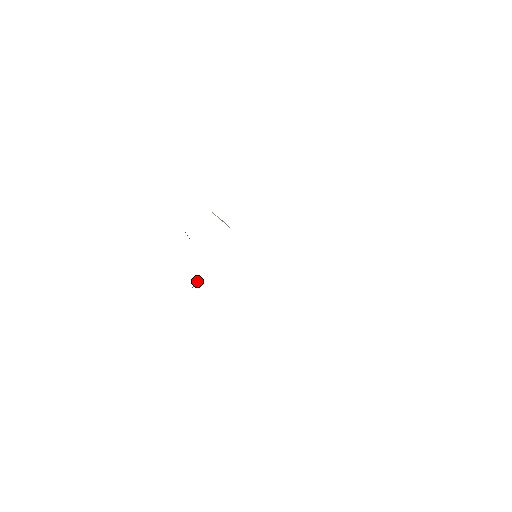
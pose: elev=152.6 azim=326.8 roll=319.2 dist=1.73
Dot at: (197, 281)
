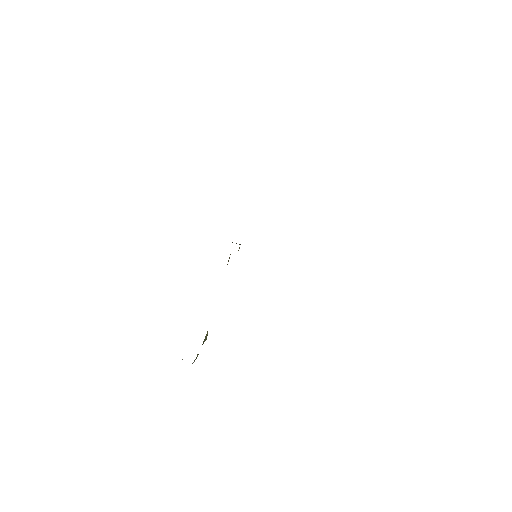
Dot at: (206, 334)
